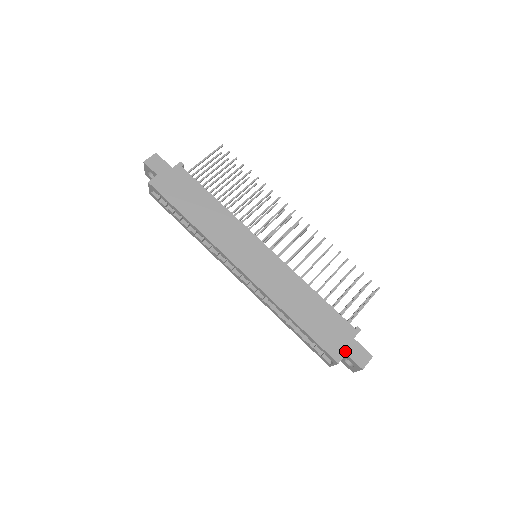
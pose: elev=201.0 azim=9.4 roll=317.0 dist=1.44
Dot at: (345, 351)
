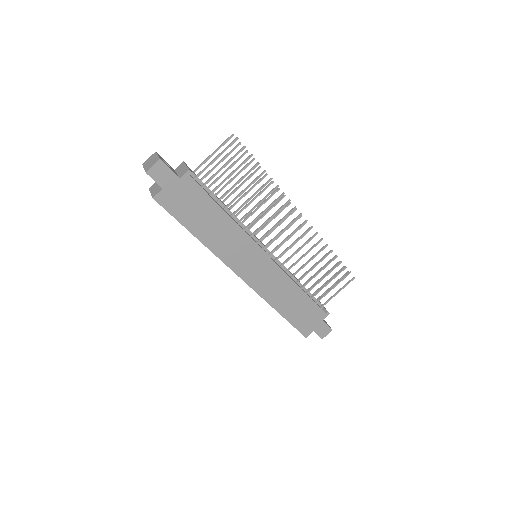
Dot at: (313, 329)
